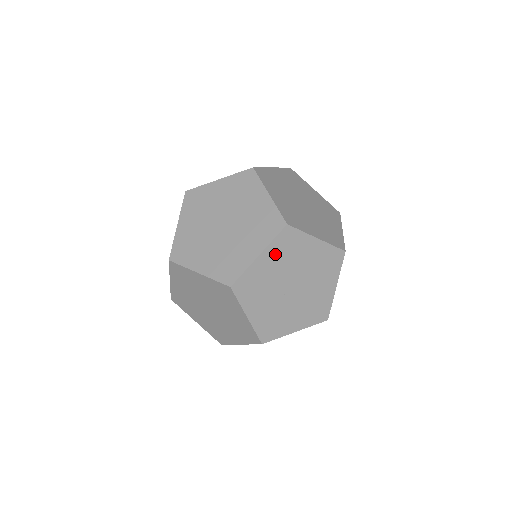
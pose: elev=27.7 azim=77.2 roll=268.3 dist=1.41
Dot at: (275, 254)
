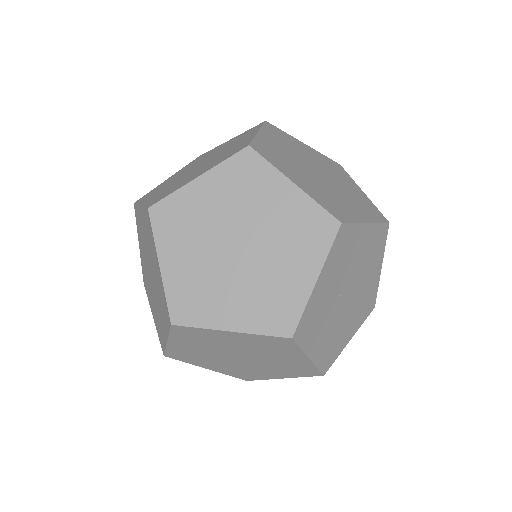
Dot at: (369, 239)
